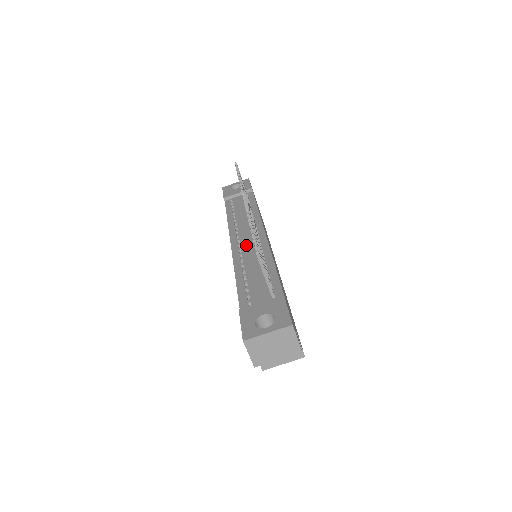
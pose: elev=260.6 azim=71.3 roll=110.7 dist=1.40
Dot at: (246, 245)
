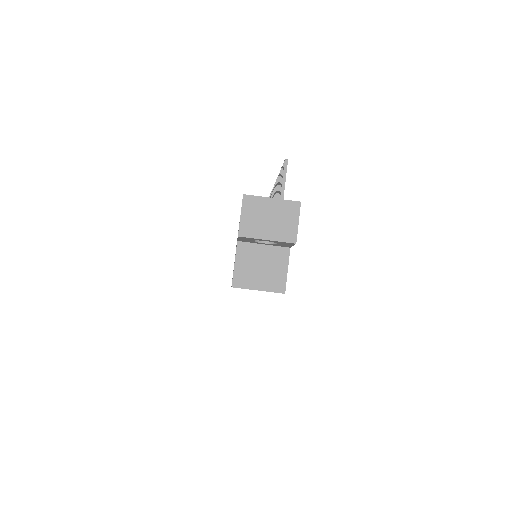
Dot at: occluded
